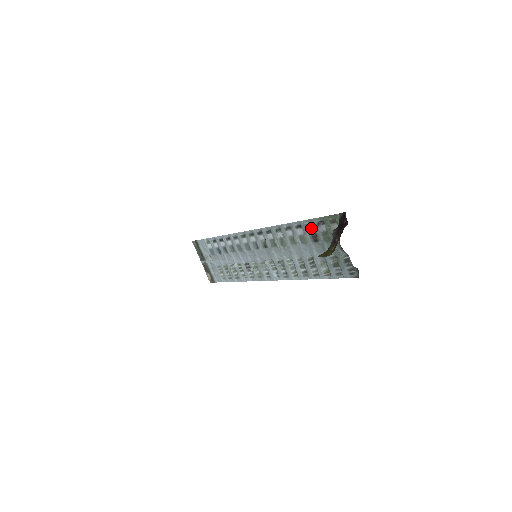
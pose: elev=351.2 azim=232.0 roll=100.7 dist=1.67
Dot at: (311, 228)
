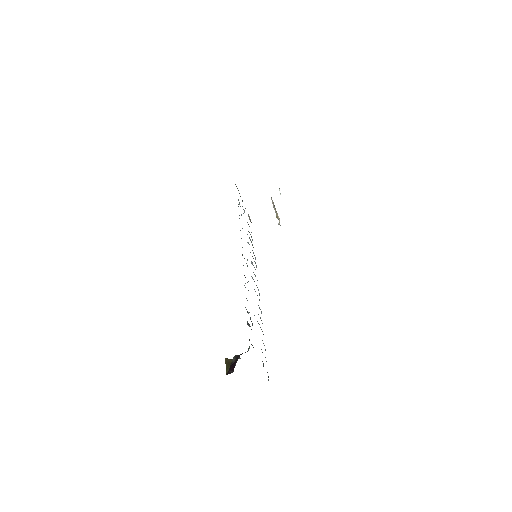
Dot at: occluded
